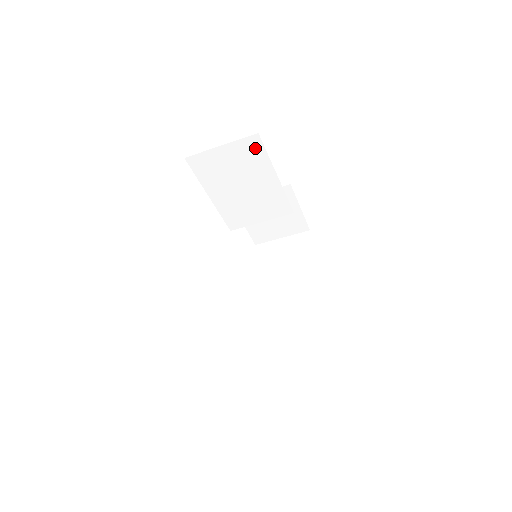
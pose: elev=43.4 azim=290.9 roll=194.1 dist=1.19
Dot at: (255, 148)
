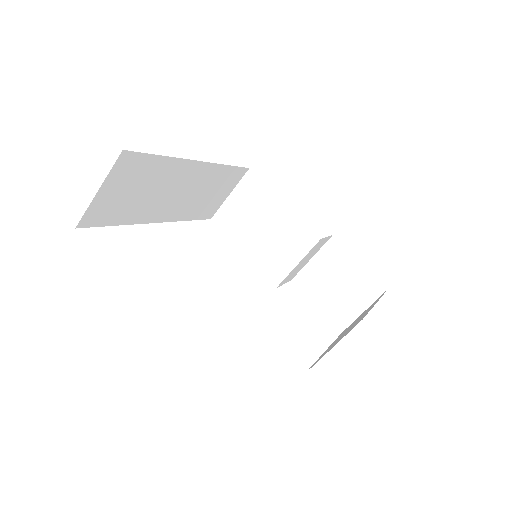
Dot at: (254, 183)
